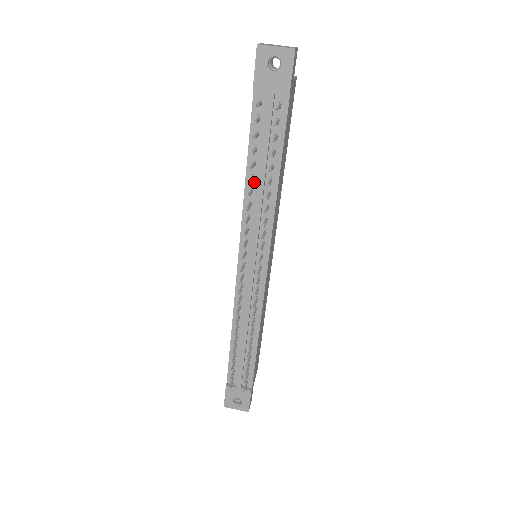
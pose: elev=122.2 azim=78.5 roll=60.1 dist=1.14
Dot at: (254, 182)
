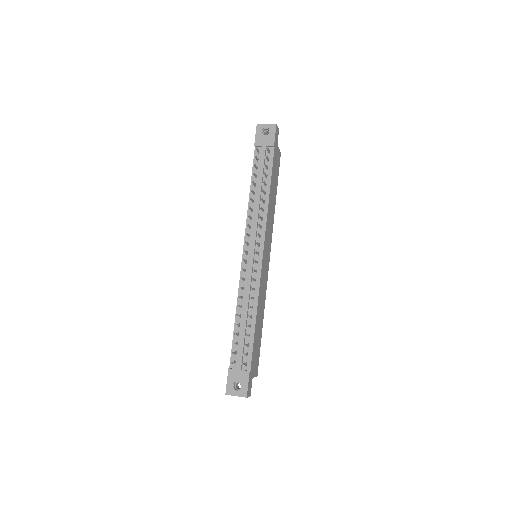
Dot at: (254, 196)
